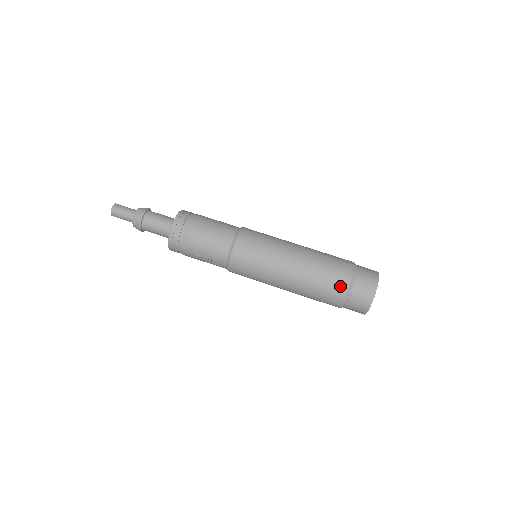
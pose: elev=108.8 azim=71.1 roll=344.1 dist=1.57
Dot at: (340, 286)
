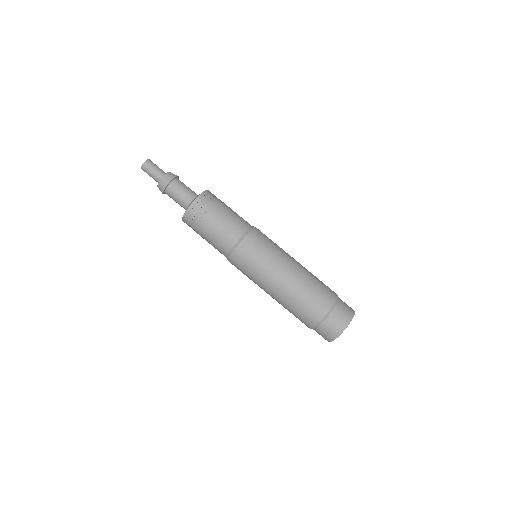
Dot at: (306, 323)
